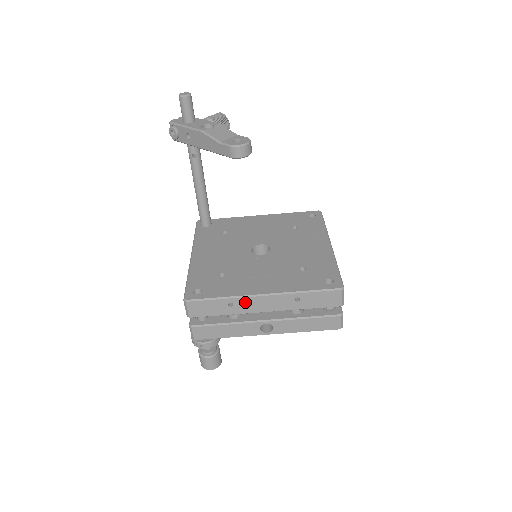
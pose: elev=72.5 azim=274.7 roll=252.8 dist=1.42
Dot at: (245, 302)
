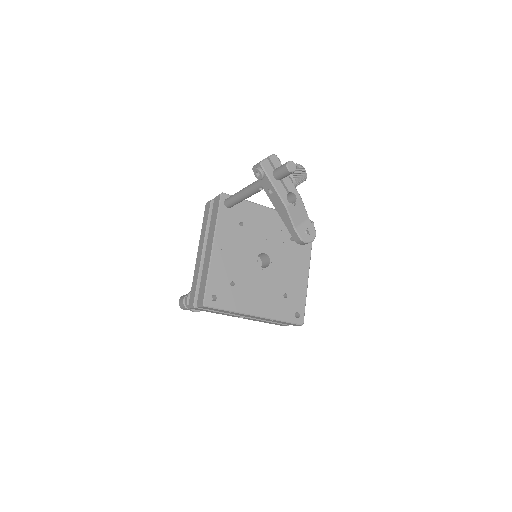
Dot at: (242, 314)
